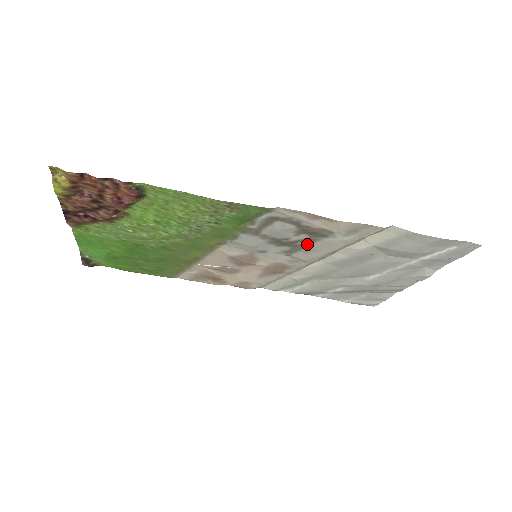
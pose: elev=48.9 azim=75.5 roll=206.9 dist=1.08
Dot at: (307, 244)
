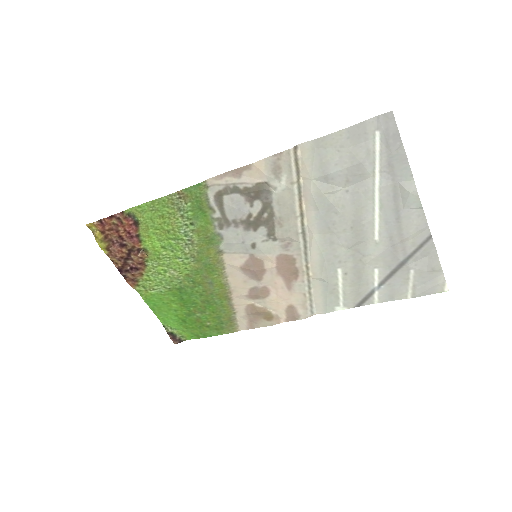
Dot at: (271, 213)
